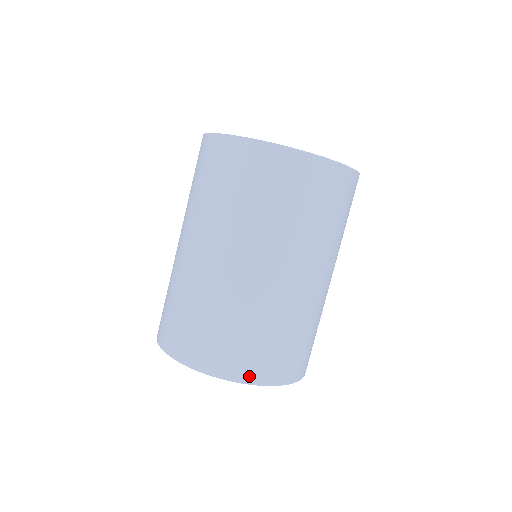
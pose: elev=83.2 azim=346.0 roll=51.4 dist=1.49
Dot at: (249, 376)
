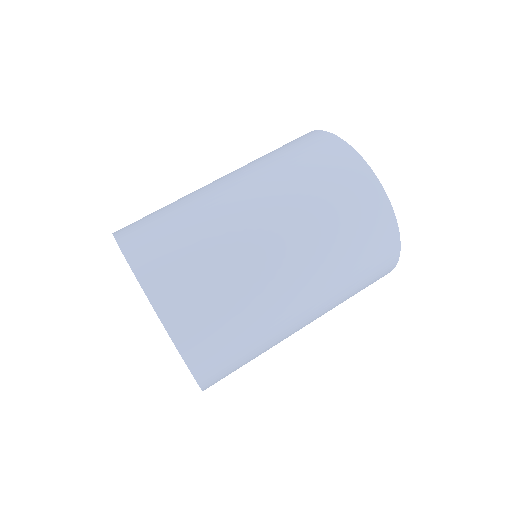
Dot at: (138, 260)
